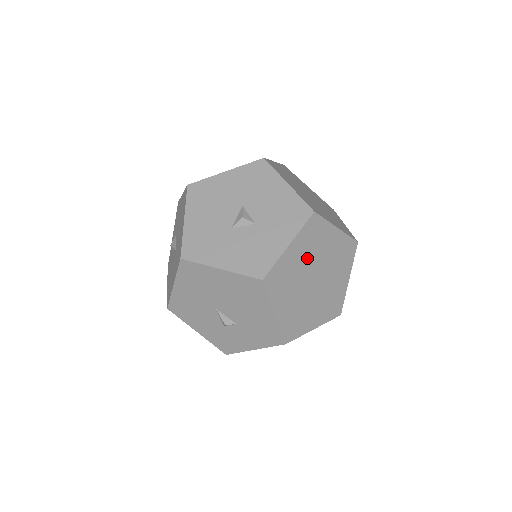
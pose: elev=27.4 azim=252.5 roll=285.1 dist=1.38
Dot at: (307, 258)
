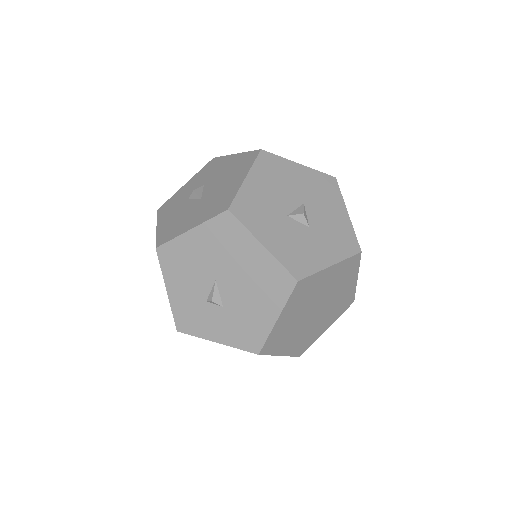
Dot at: (328, 287)
